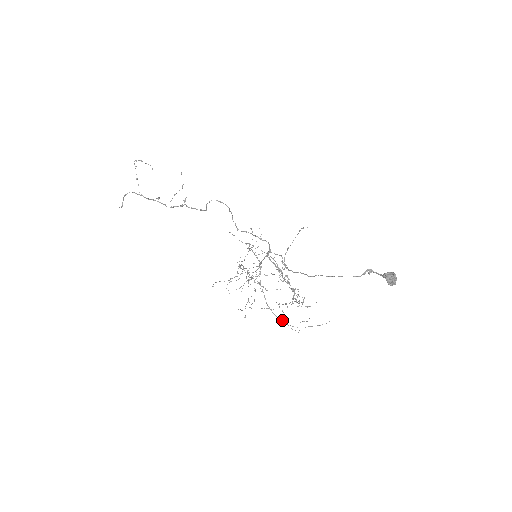
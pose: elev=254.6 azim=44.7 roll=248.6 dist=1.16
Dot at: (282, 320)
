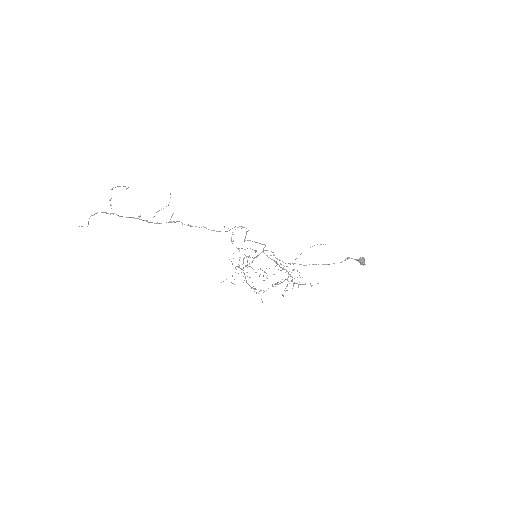
Dot at: occluded
